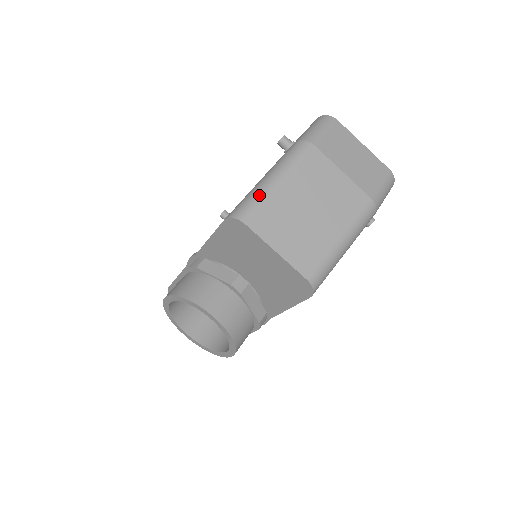
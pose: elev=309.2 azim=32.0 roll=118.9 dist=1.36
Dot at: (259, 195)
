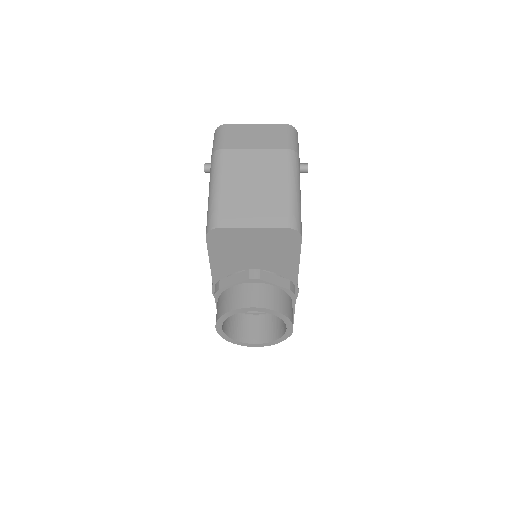
Dot at: (214, 205)
